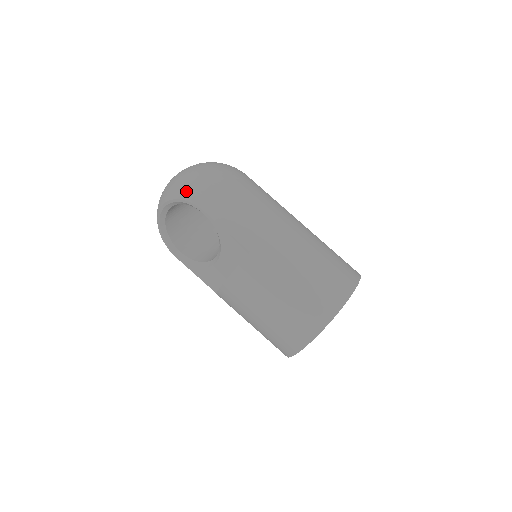
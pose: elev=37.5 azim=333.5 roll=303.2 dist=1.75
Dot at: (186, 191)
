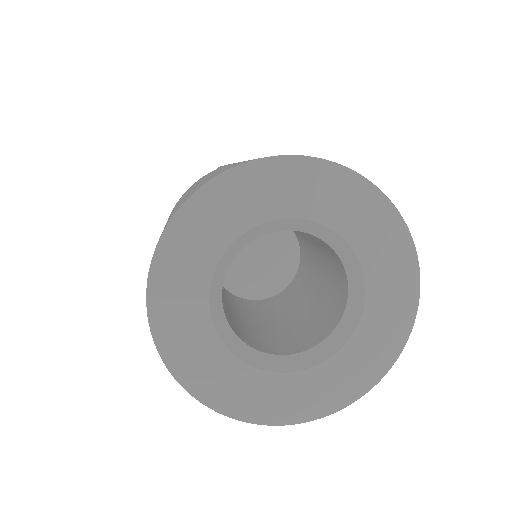
Dot at: occluded
